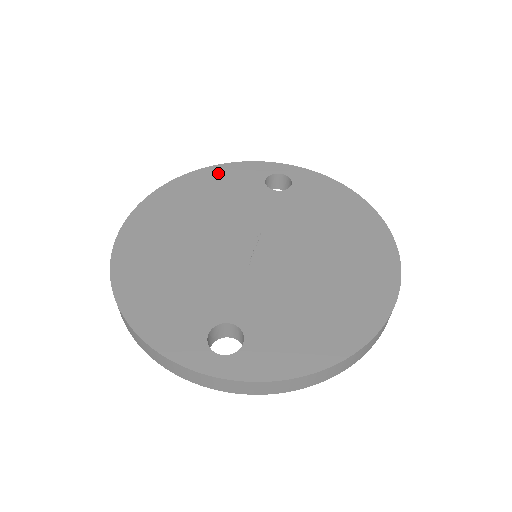
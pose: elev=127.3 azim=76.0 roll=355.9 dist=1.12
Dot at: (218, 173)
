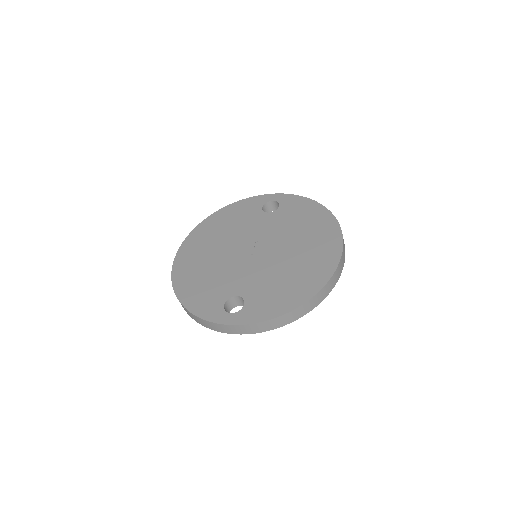
Dot at: (233, 208)
